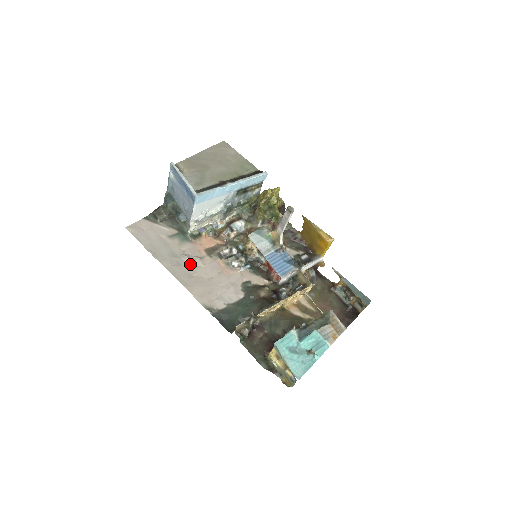
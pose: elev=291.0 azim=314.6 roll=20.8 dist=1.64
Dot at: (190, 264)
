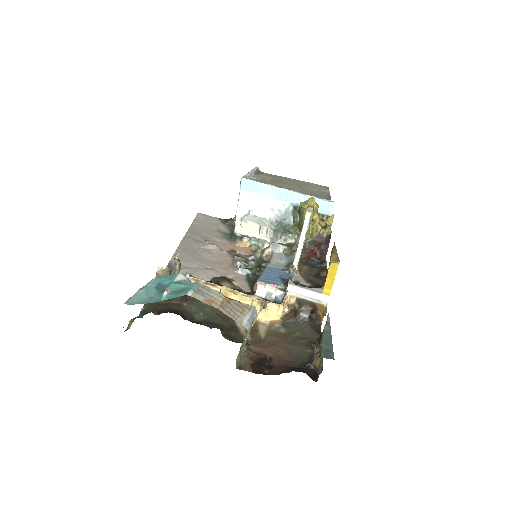
Dot at: (205, 245)
